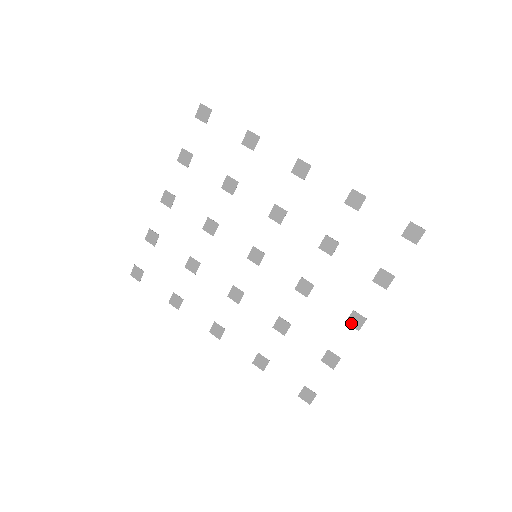
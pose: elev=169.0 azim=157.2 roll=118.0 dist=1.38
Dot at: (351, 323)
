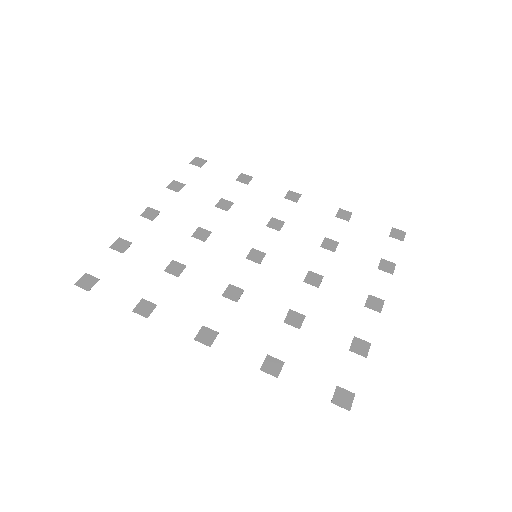
Dot at: (370, 306)
